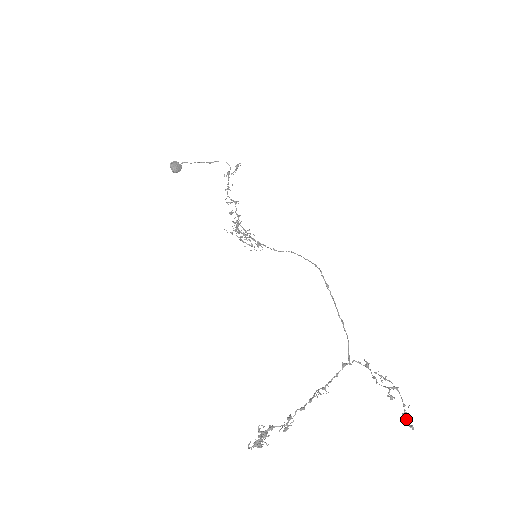
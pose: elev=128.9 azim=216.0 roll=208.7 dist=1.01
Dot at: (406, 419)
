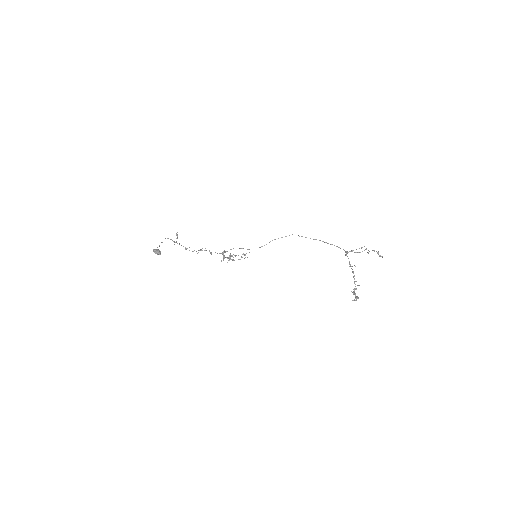
Dot at: (379, 255)
